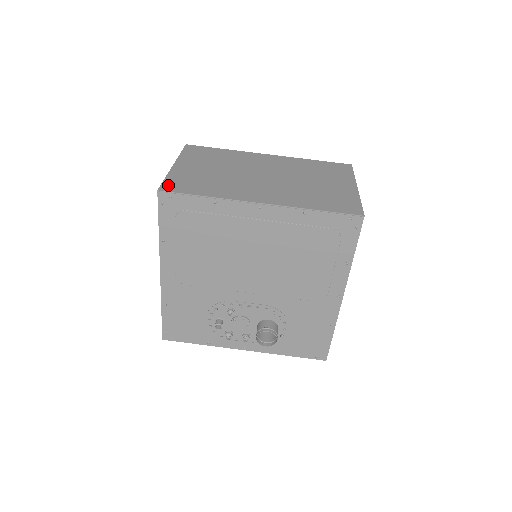
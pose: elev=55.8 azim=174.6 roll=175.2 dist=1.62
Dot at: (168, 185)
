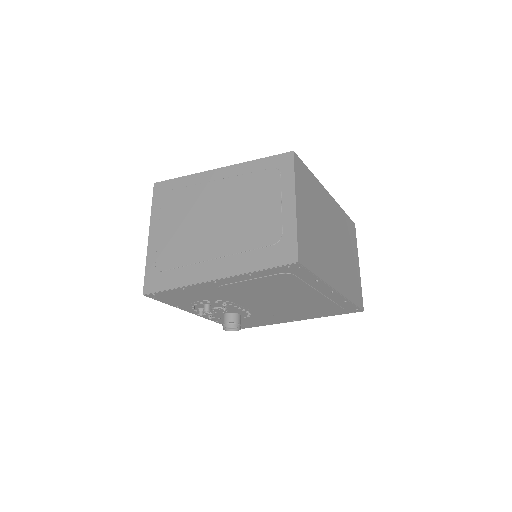
Dot at: (301, 252)
